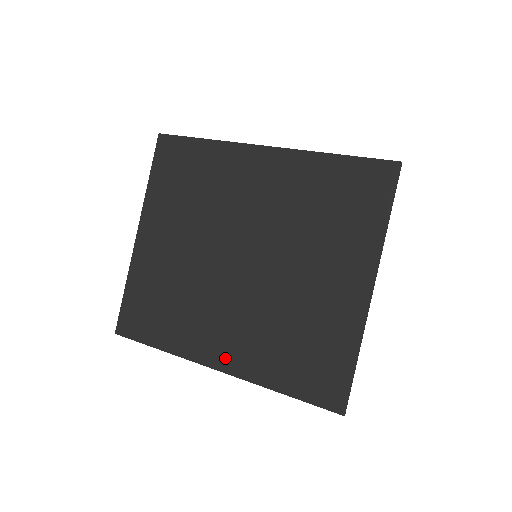
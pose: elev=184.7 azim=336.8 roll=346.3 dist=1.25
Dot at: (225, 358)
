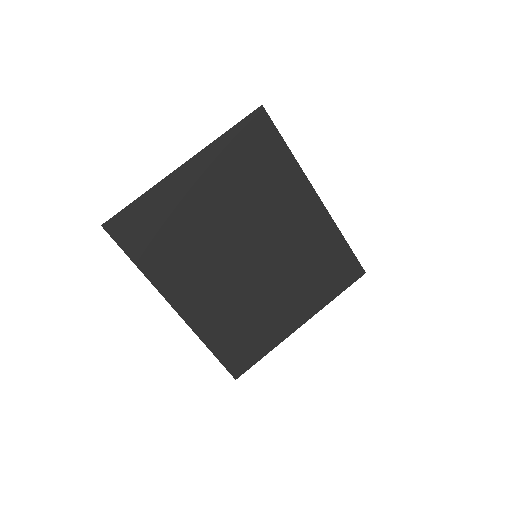
Dot at: (187, 306)
